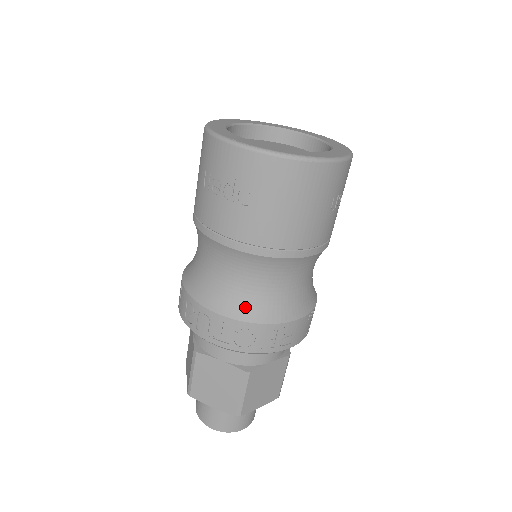
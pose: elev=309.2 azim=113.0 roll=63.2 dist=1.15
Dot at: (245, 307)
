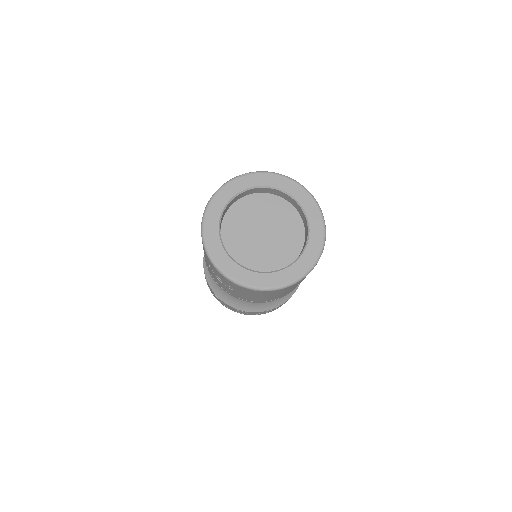
Dot at: (240, 304)
